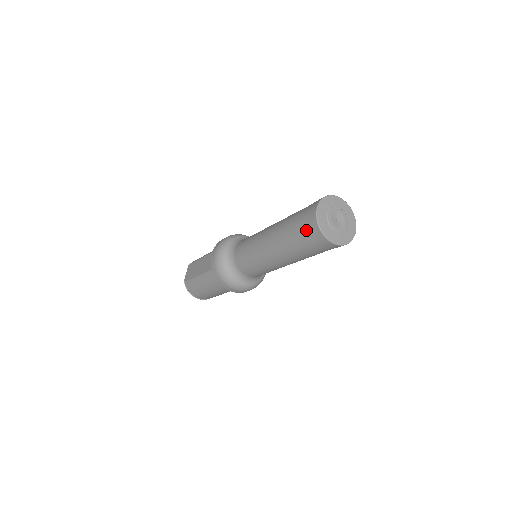
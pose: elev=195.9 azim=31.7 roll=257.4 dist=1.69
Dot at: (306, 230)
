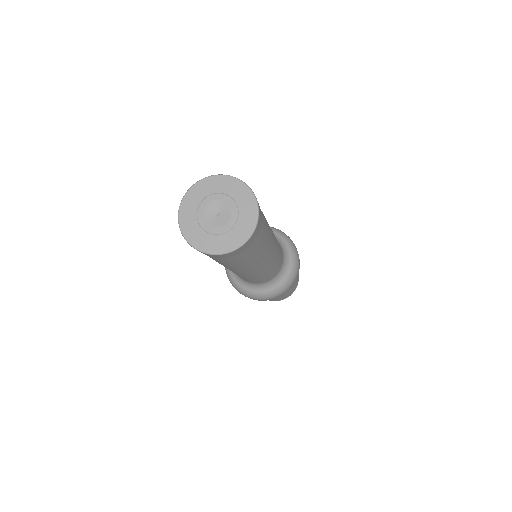
Dot at: occluded
